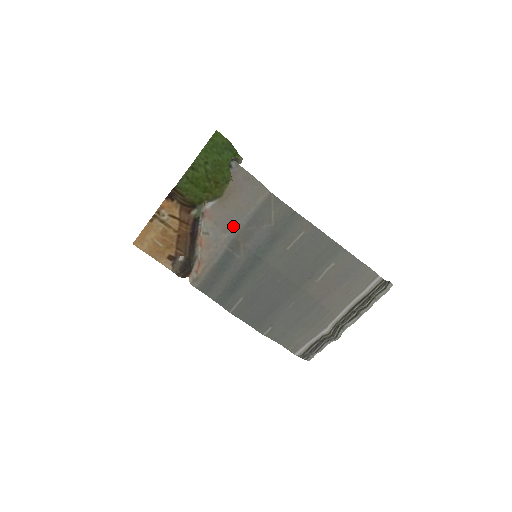
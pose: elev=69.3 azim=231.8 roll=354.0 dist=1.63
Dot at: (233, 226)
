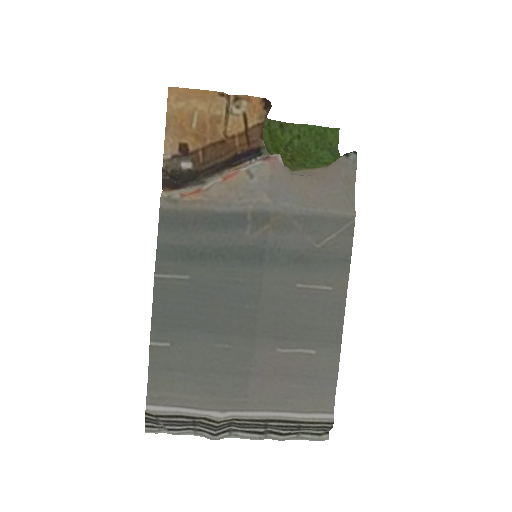
Dot at: (283, 201)
